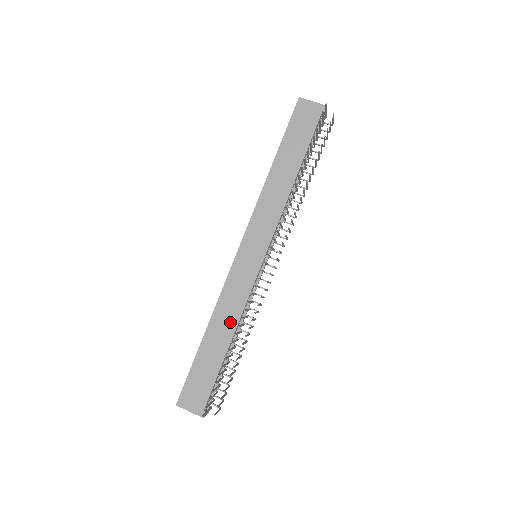
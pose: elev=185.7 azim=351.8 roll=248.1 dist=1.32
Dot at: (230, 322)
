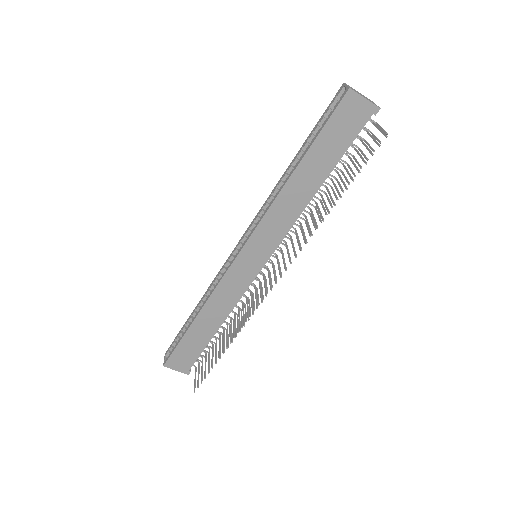
Dot at: (222, 312)
